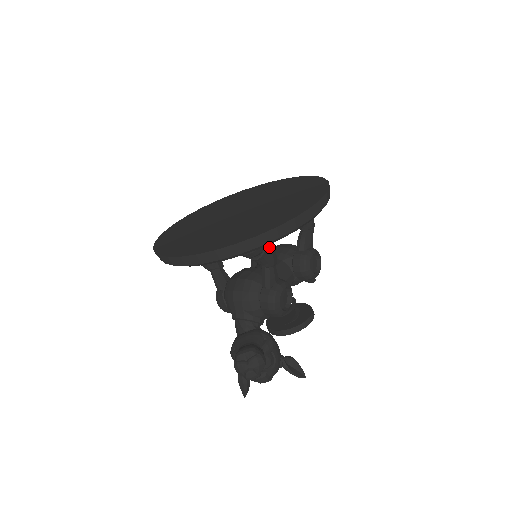
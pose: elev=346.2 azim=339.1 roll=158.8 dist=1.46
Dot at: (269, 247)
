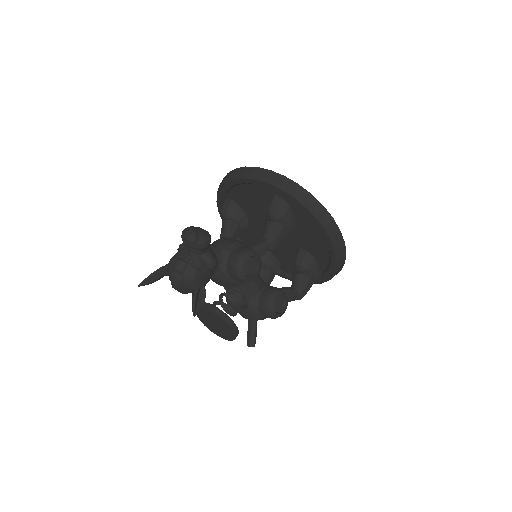
Dot at: (283, 228)
